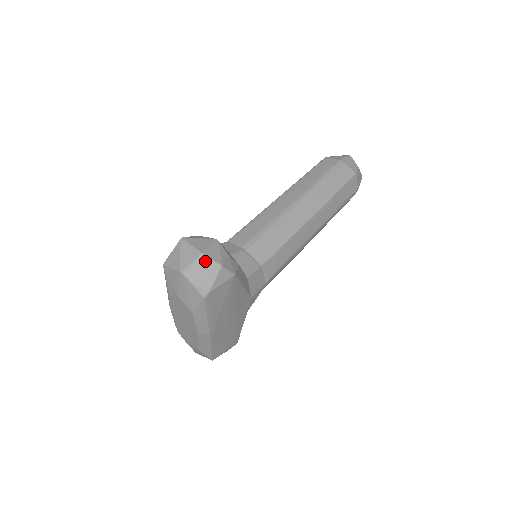
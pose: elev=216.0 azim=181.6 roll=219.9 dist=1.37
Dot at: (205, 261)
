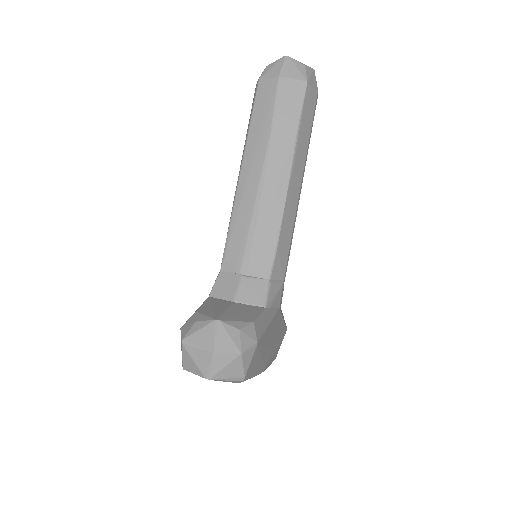
Dot at: (222, 358)
